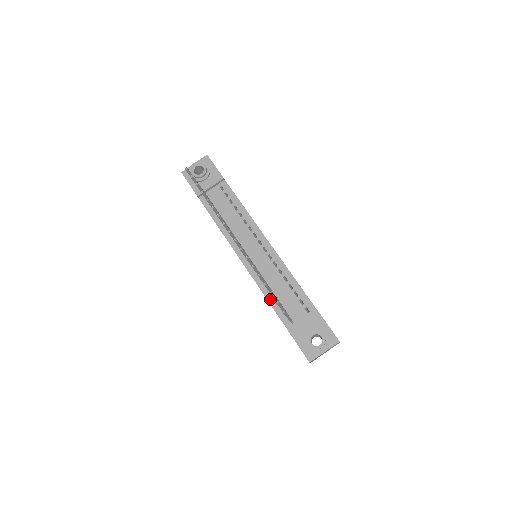
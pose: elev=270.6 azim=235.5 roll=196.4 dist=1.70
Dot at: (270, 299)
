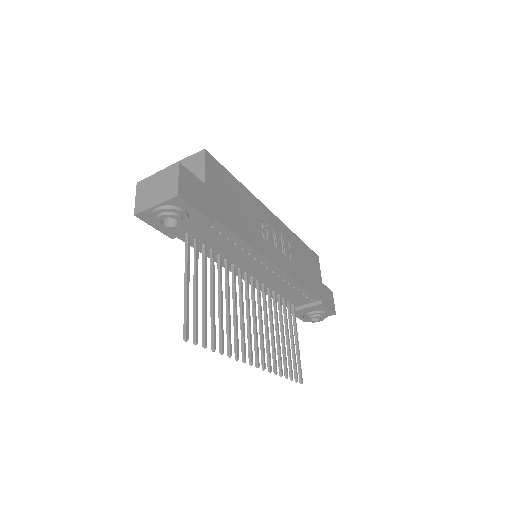
Dot at: occluded
